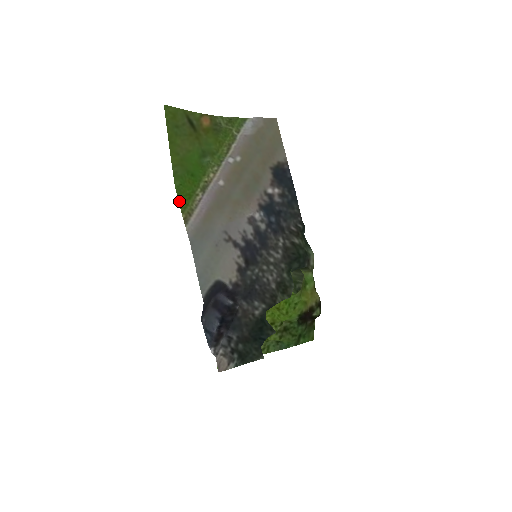
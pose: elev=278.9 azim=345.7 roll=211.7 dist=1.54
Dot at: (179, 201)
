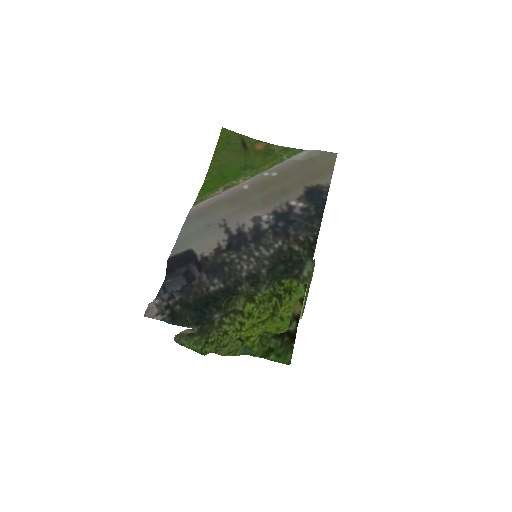
Dot at: (200, 191)
